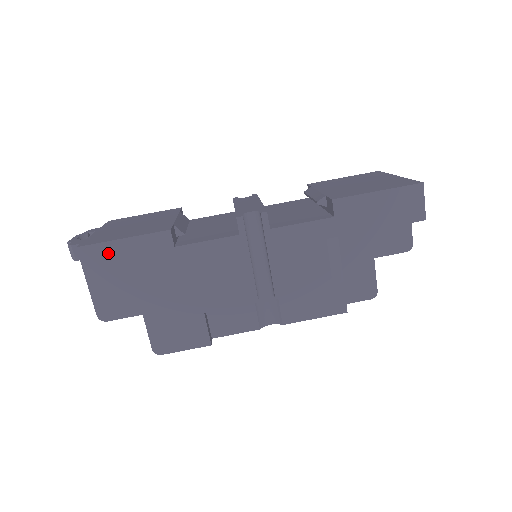
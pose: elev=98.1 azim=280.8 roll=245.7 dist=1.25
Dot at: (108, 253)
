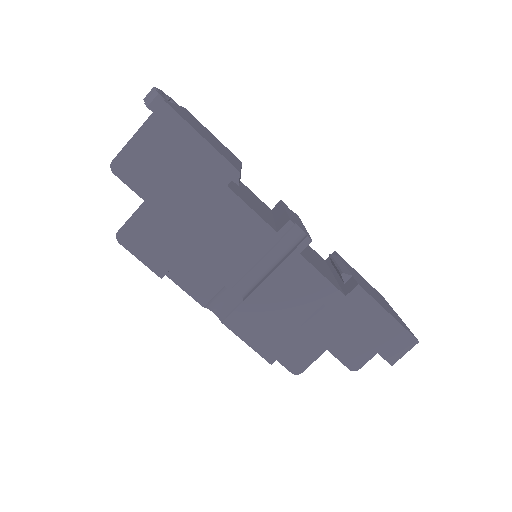
Dot at: (179, 132)
